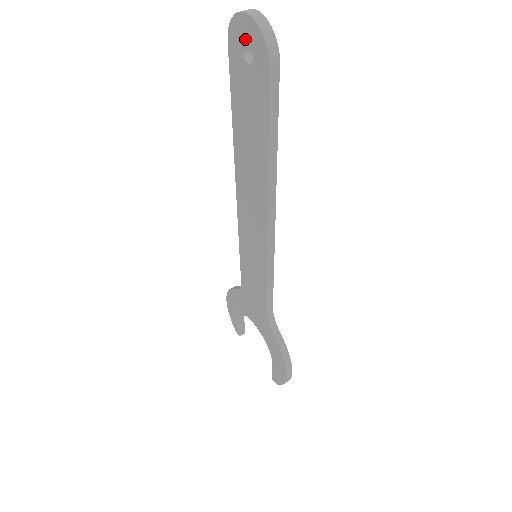
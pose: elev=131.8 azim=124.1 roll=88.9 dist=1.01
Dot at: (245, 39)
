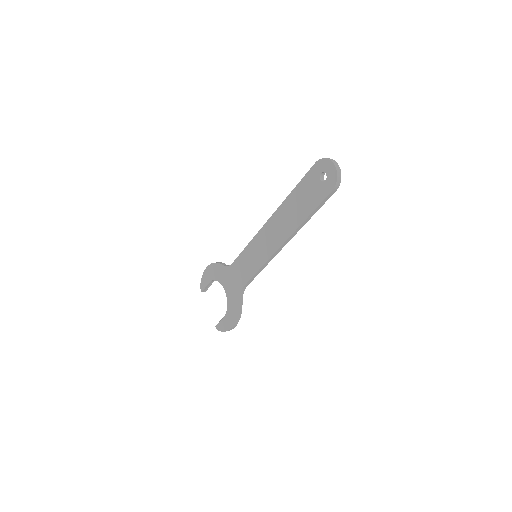
Dot at: (326, 171)
